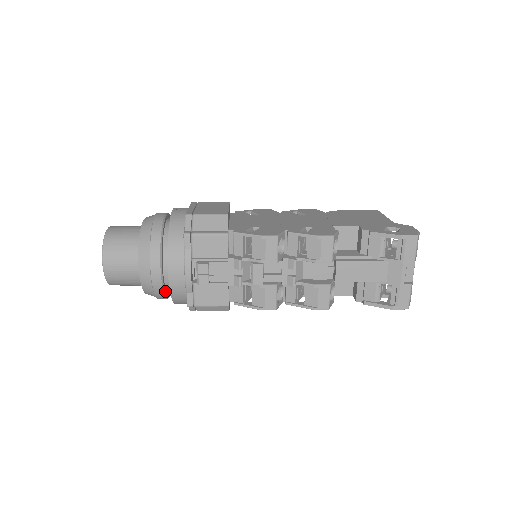
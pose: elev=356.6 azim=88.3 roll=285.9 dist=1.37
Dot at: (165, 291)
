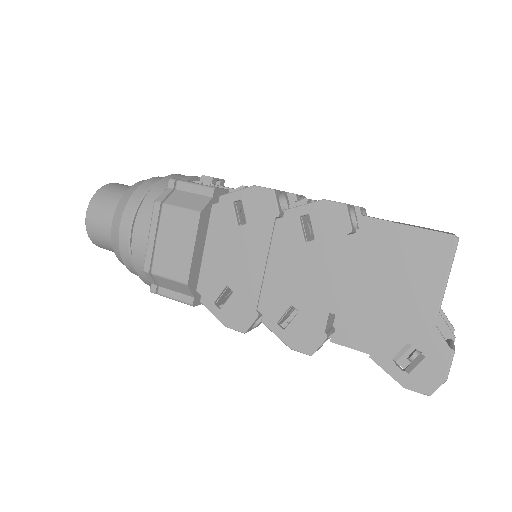
Dot at: occluded
